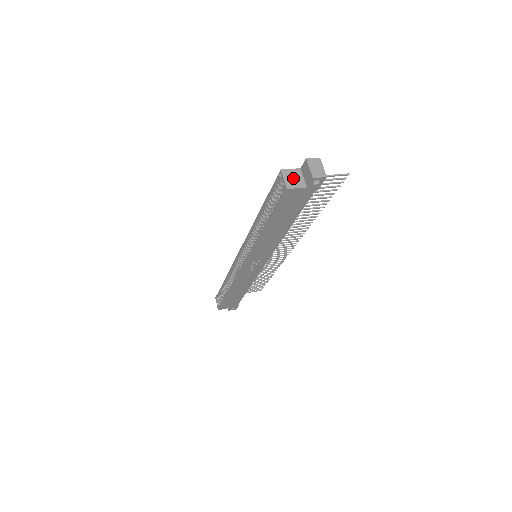
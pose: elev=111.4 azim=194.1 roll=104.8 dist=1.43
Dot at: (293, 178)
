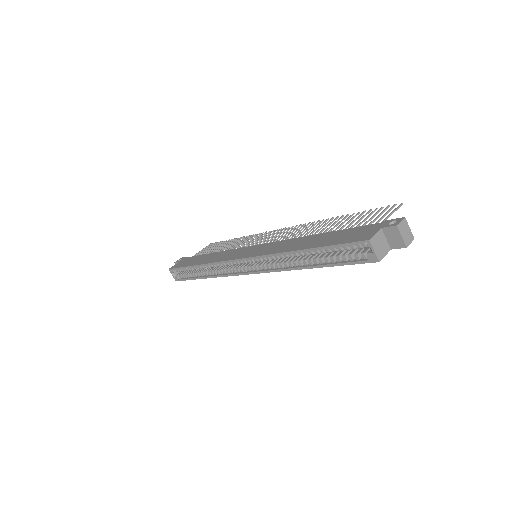
Dot at: (380, 245)
